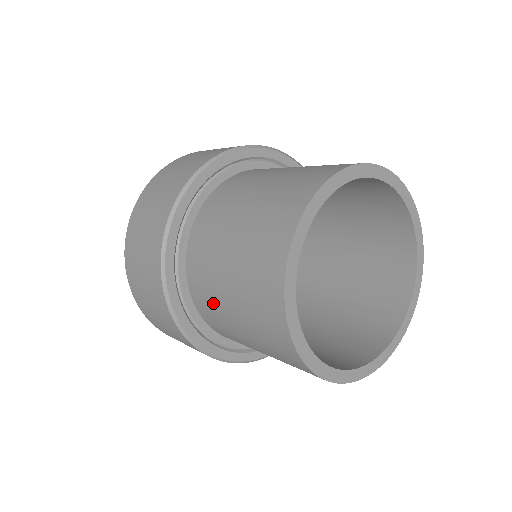
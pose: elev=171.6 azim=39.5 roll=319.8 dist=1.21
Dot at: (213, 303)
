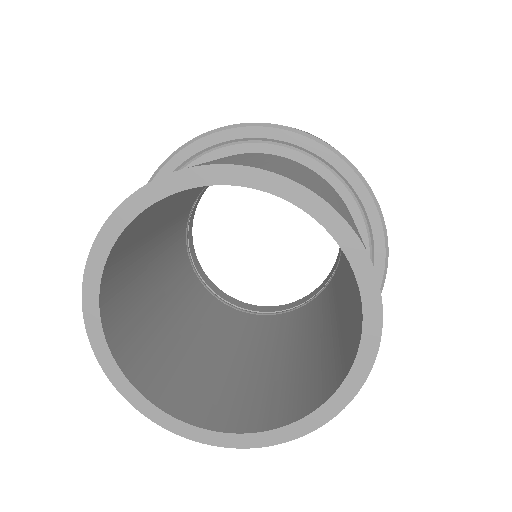
Dot at: occluded
